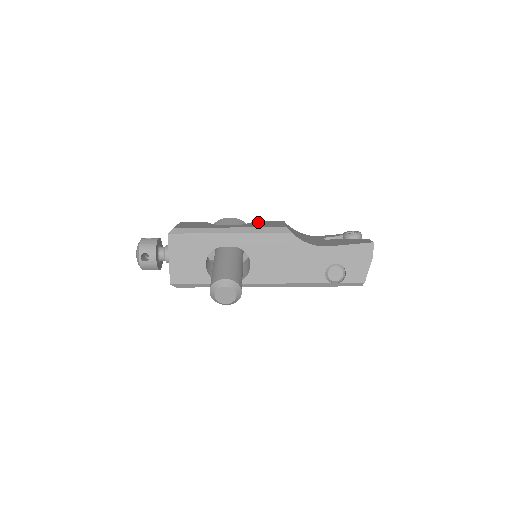
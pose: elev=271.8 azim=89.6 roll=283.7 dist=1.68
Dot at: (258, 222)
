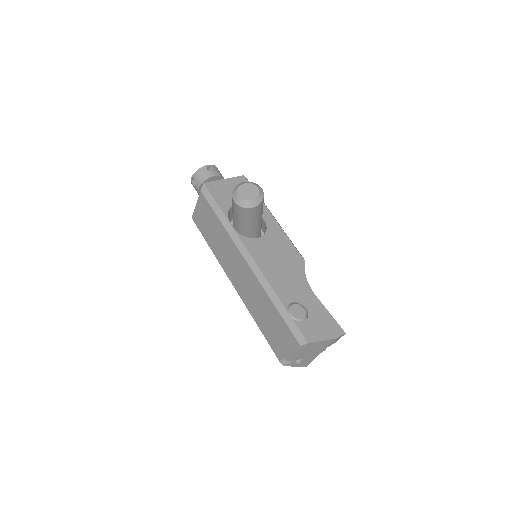
Dot at: occluded
